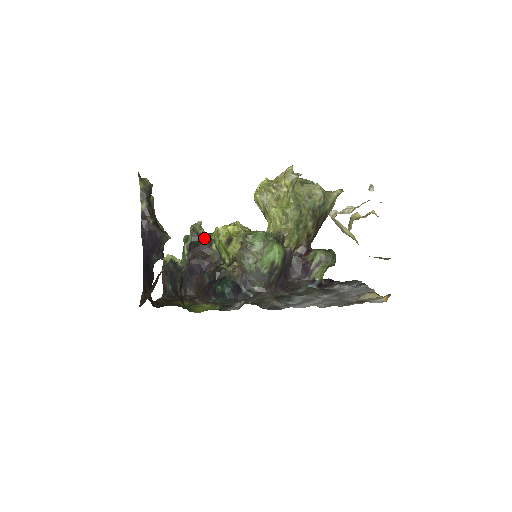
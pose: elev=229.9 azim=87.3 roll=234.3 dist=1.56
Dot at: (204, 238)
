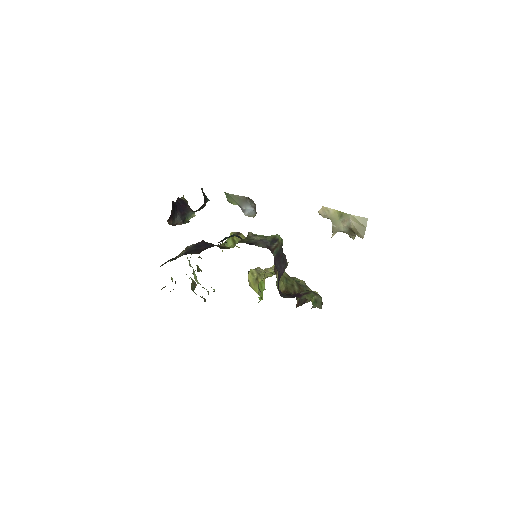
Dot at: occluded
